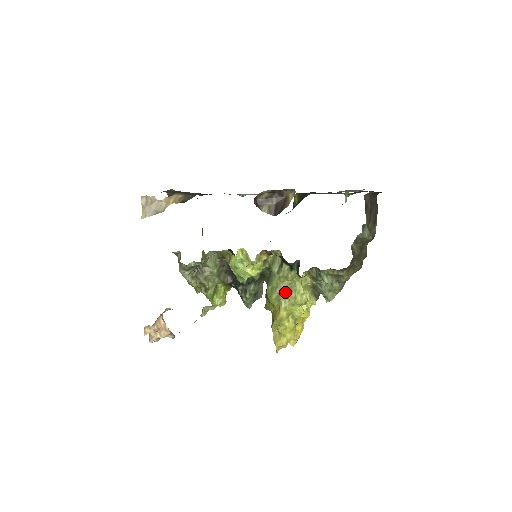
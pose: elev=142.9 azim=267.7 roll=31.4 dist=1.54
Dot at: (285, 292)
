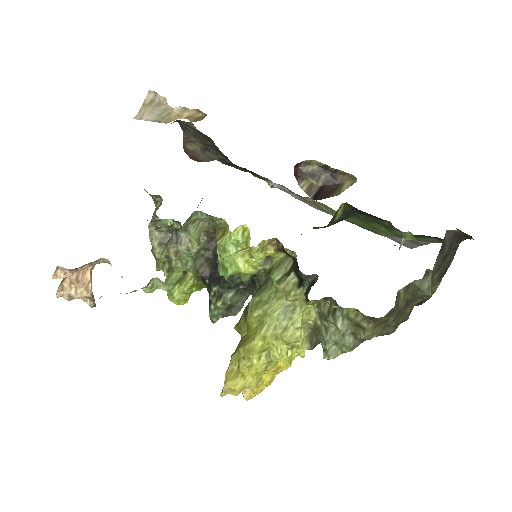
Dot at: (275, 314)
